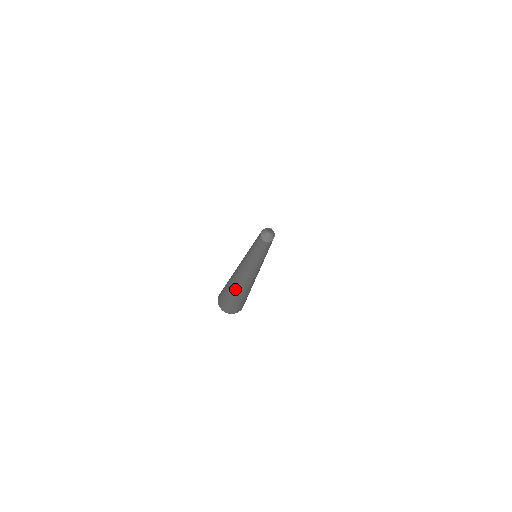
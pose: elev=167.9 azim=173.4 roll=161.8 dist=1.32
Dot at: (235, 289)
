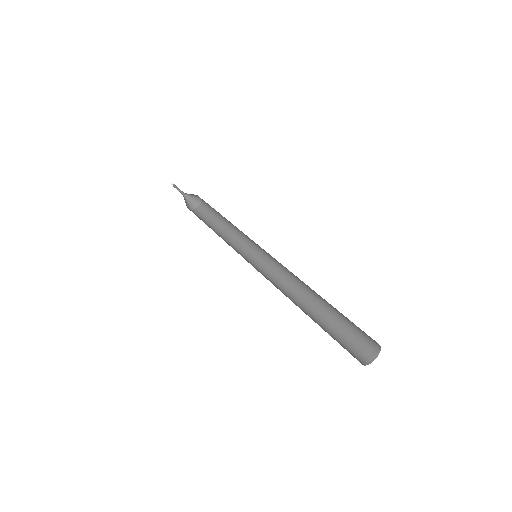
Dot at: (314, 321)
